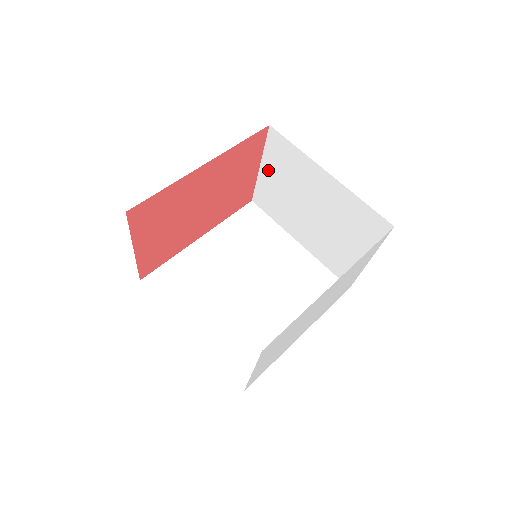
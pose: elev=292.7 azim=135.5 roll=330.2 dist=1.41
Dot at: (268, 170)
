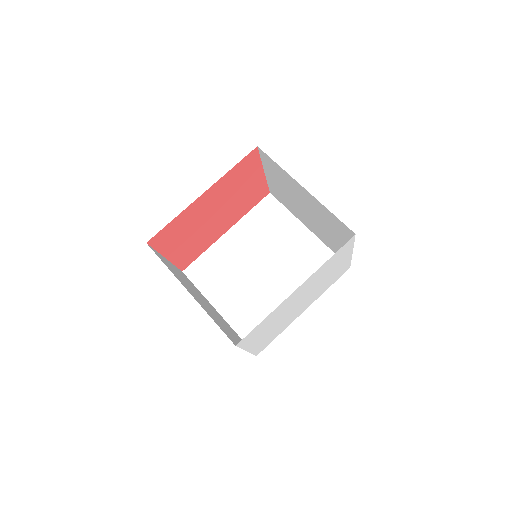
Dot at: (270, 175)
